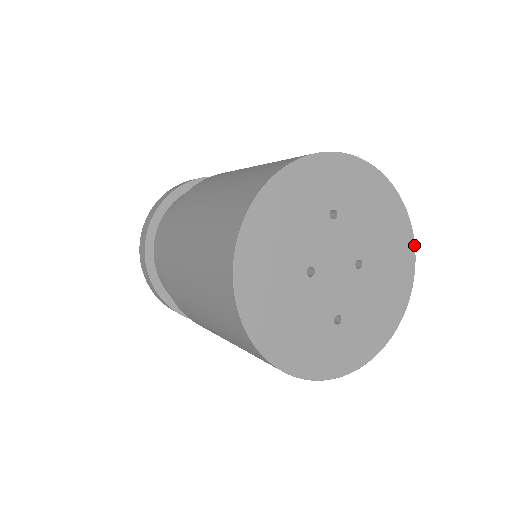
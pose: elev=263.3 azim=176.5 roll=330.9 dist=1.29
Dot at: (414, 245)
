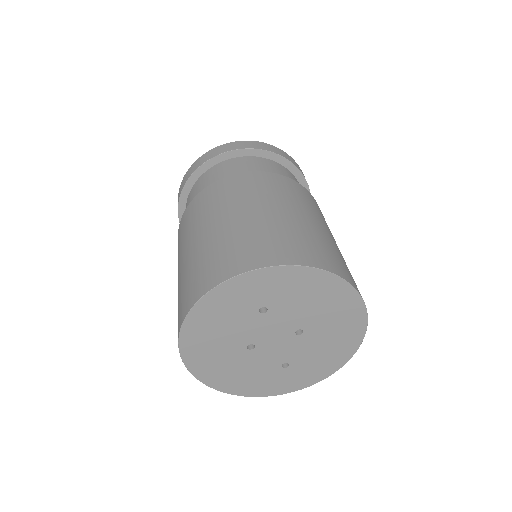
Dot at: (364, 305)
